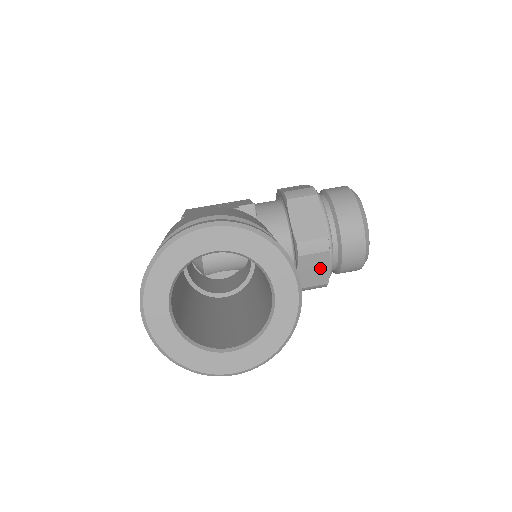
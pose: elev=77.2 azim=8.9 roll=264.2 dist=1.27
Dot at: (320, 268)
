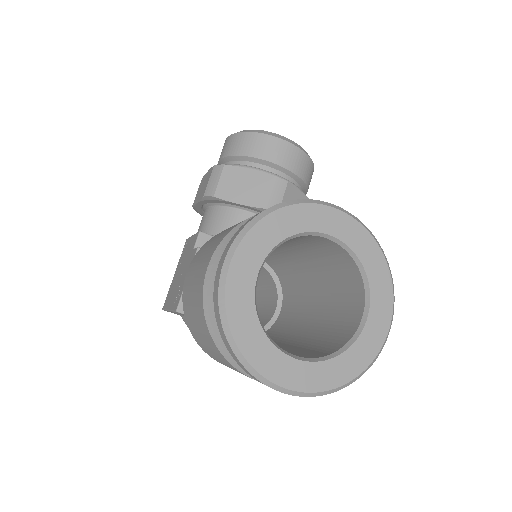
Dot at: occluded
